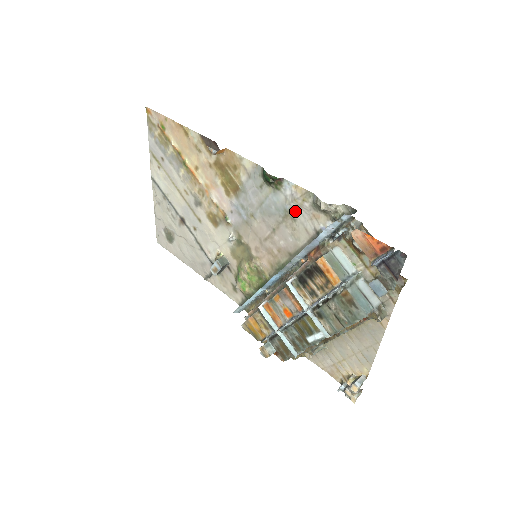
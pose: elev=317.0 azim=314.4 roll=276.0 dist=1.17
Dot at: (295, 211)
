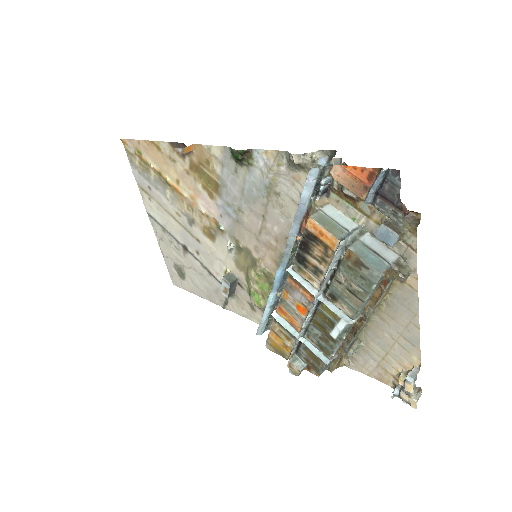
Dot at: (275, 183)
